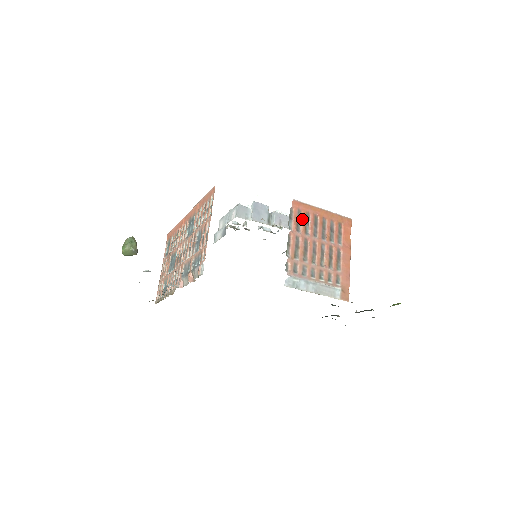
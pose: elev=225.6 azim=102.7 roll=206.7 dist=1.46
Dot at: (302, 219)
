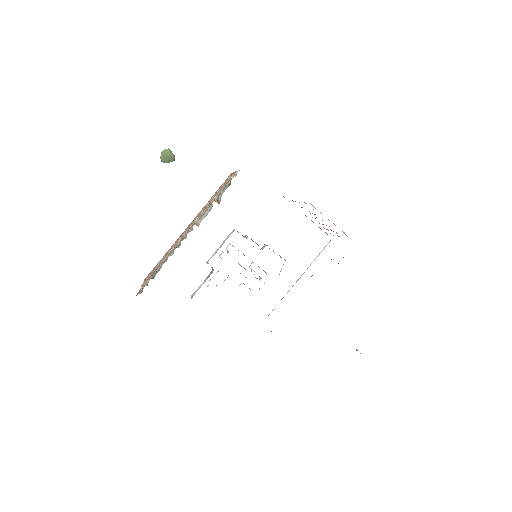
Dot at: occluded
